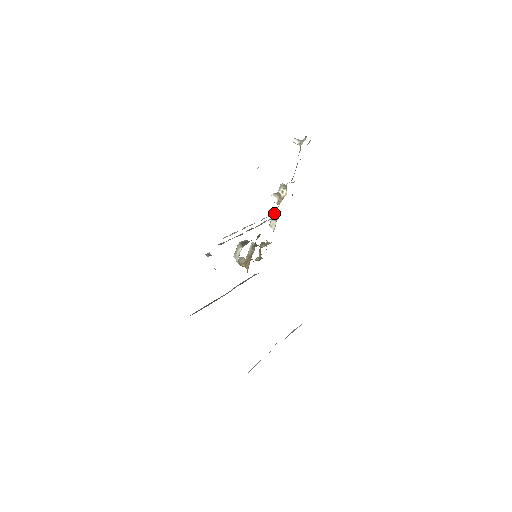
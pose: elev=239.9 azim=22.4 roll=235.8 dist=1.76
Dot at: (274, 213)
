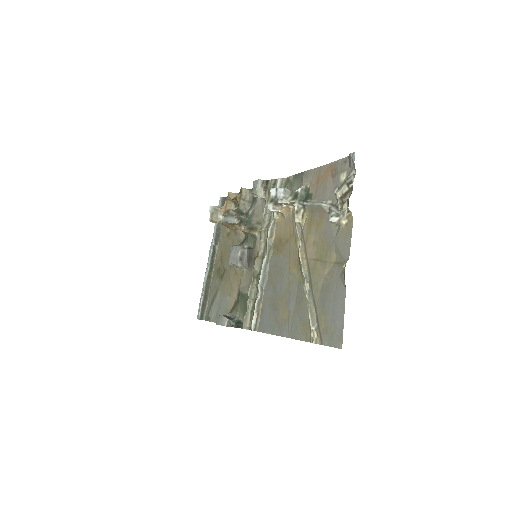
Dot at: (273, 219)
